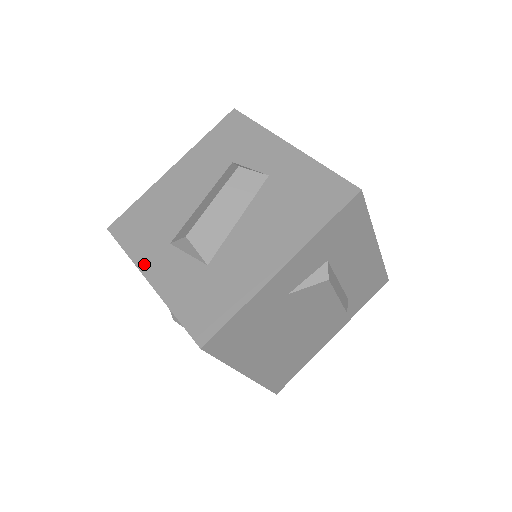
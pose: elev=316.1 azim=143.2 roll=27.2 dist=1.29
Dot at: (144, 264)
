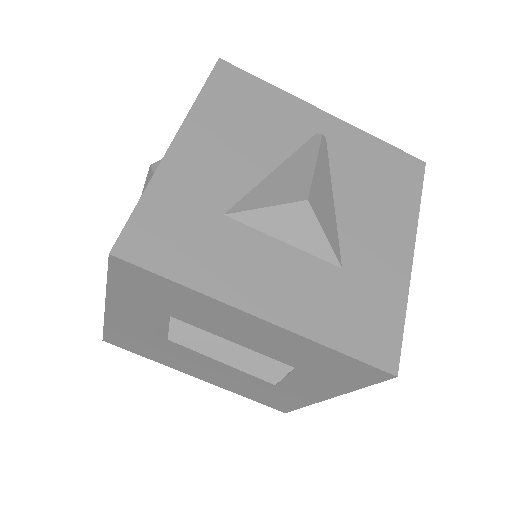
Dot at: occluded
